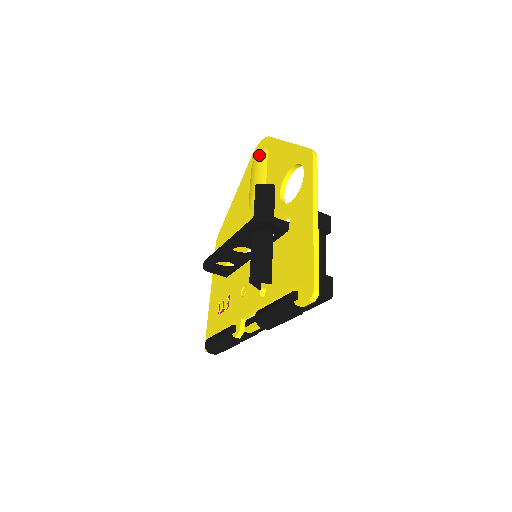
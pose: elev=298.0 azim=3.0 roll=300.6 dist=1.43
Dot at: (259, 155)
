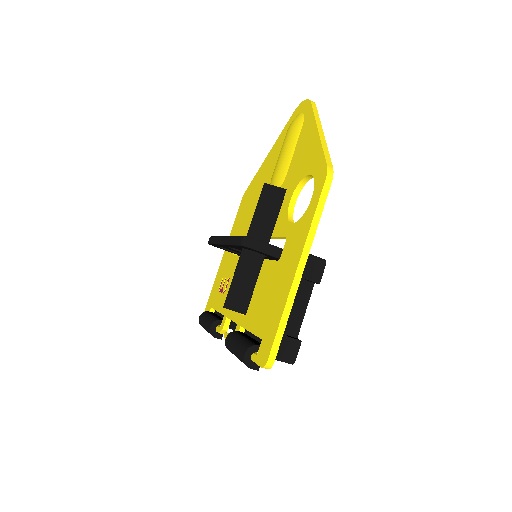
Dot at: (294, 124)
